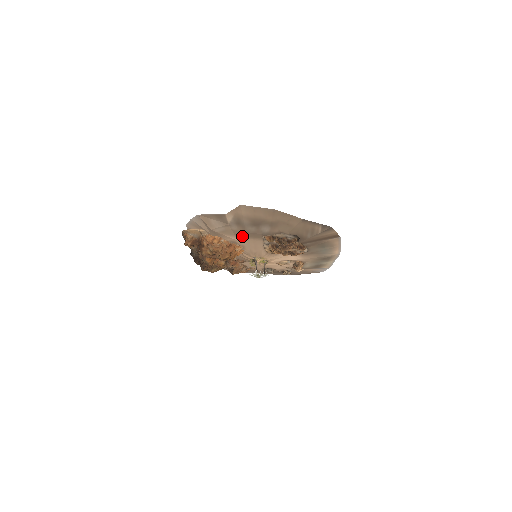
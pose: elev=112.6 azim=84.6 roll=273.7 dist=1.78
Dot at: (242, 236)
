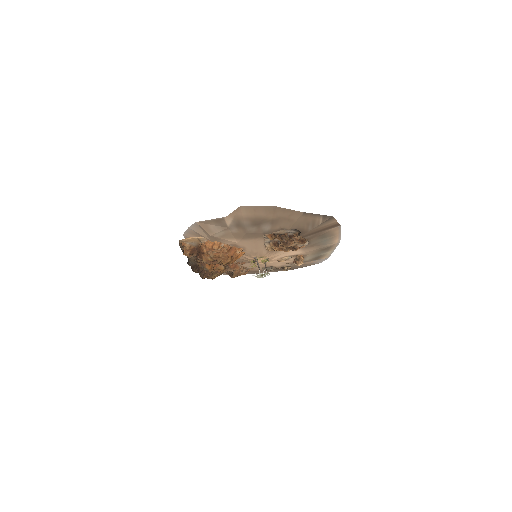
Dot at: (242, 238)
